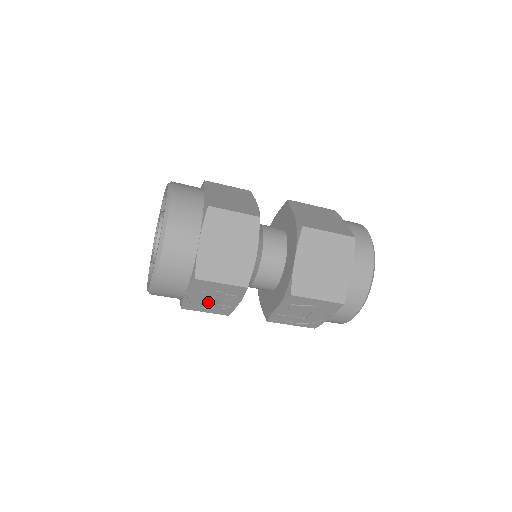
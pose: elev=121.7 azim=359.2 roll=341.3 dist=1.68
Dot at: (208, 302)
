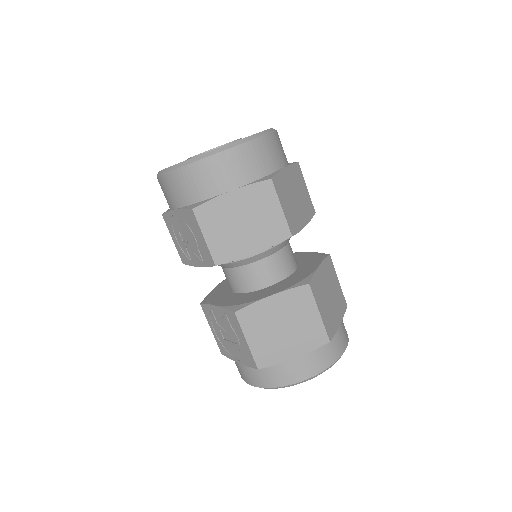
Dot at: (182, 236)
